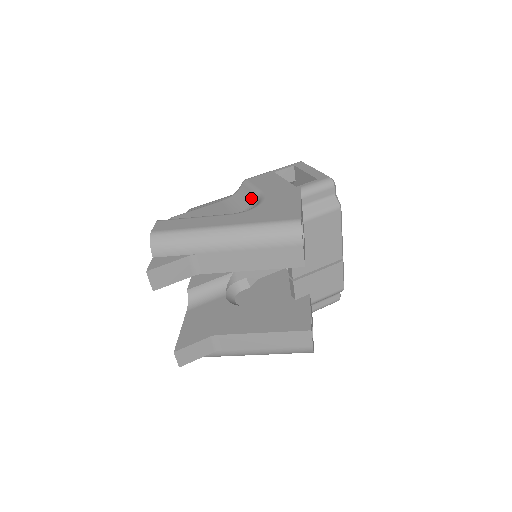
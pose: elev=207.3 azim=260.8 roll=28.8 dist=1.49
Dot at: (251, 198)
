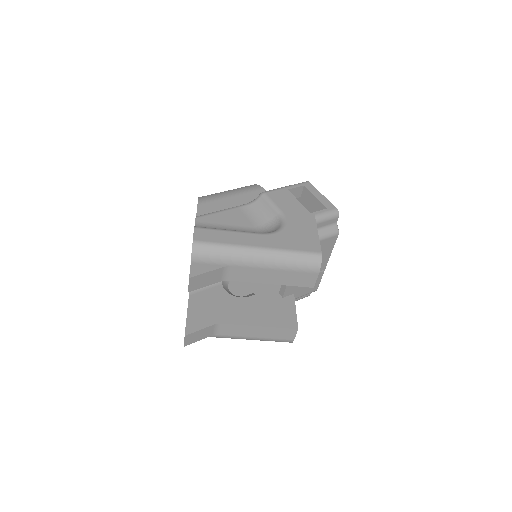
Dot at: (271, 214)
